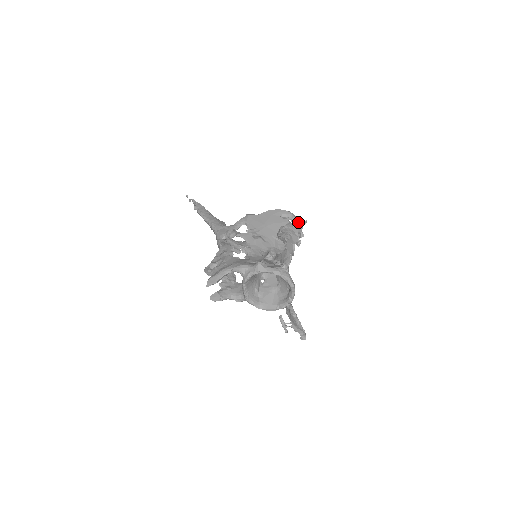
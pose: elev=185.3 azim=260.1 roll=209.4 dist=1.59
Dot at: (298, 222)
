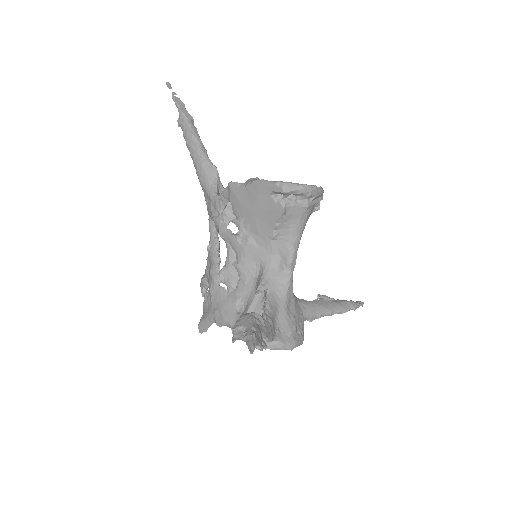
Dot at: (305, 192)
